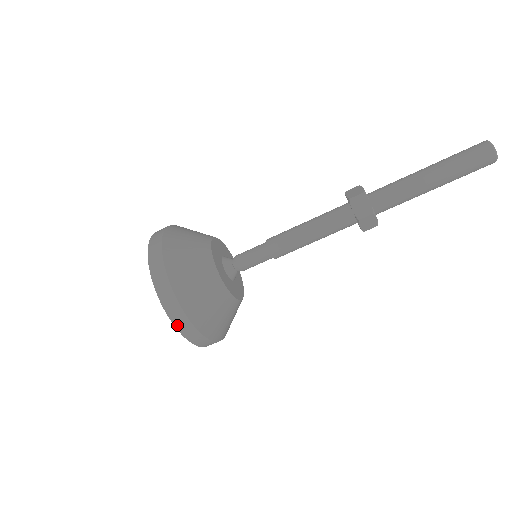
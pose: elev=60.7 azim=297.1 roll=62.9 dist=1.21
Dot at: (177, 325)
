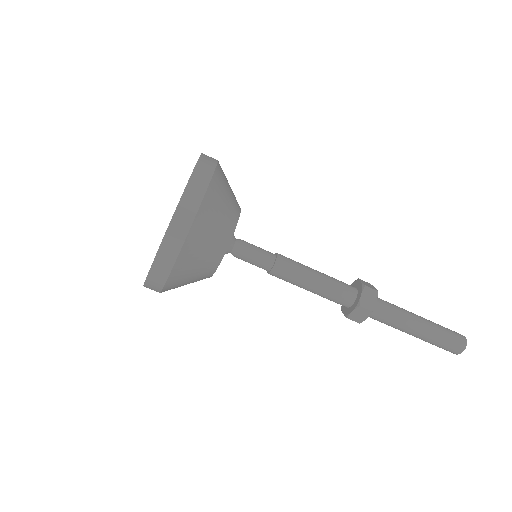
Dot at: (146, 287)
